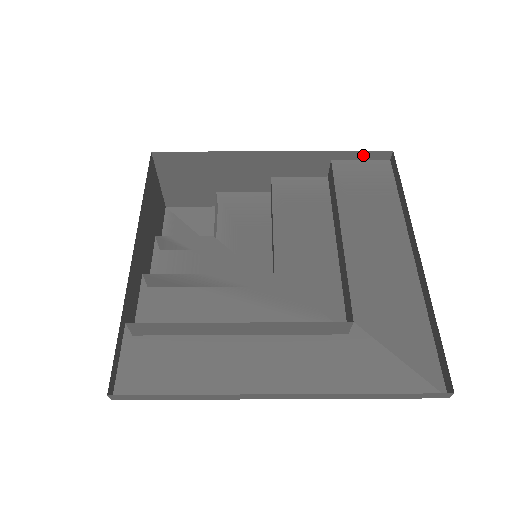
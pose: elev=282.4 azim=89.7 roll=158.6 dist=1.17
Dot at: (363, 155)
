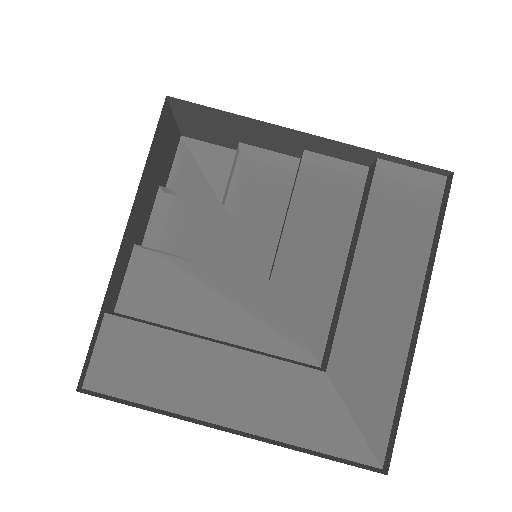
Dot at: (417, 165)
